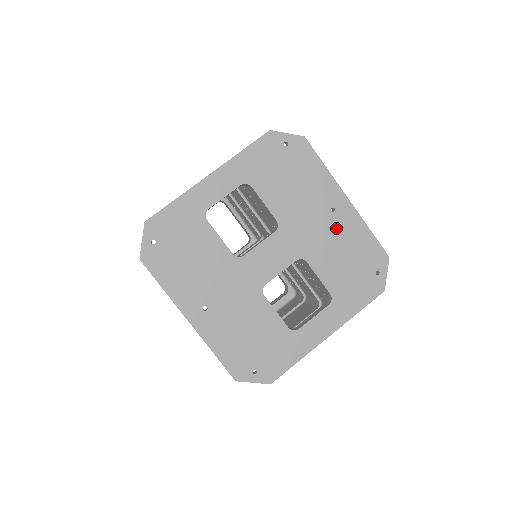
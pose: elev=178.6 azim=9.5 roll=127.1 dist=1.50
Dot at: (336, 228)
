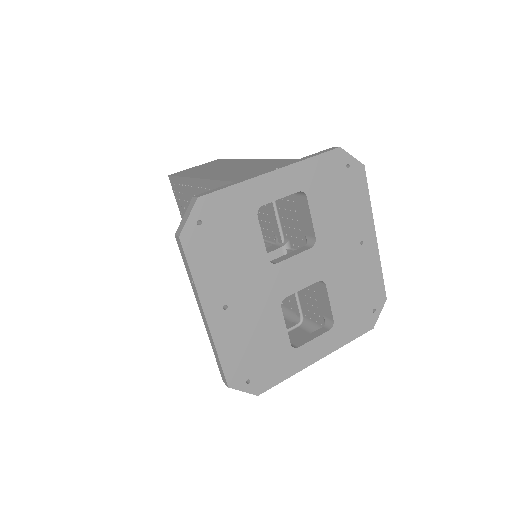
Dot at: (358, 260)
